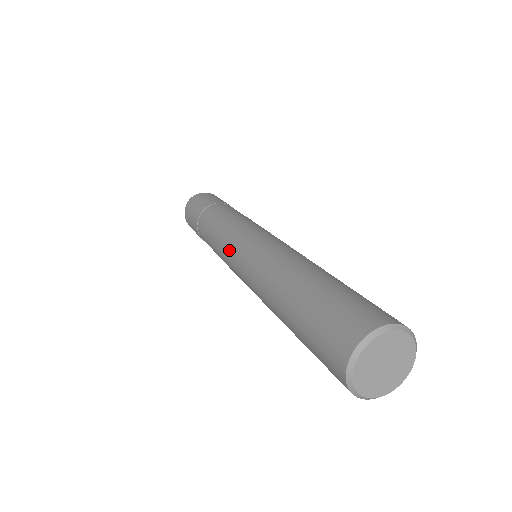
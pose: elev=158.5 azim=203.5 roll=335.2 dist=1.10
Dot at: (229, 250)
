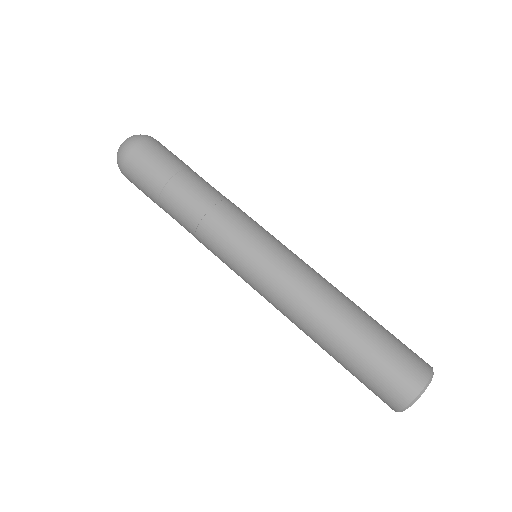
Dot at: (235, 266)
